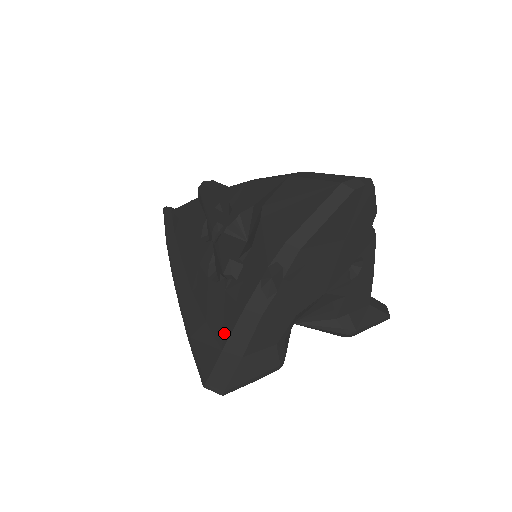
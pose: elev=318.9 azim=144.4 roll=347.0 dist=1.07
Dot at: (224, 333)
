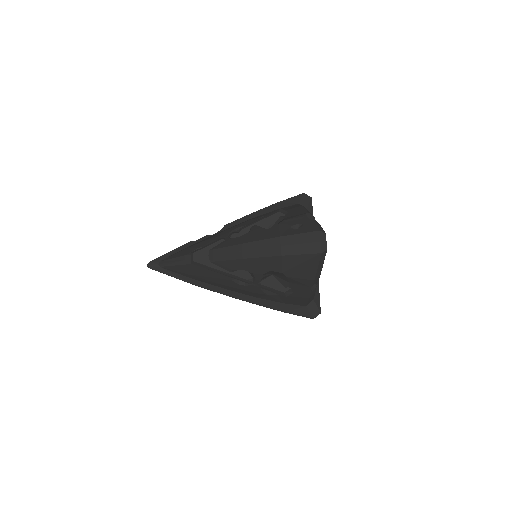
Dot at: (302, 304)
